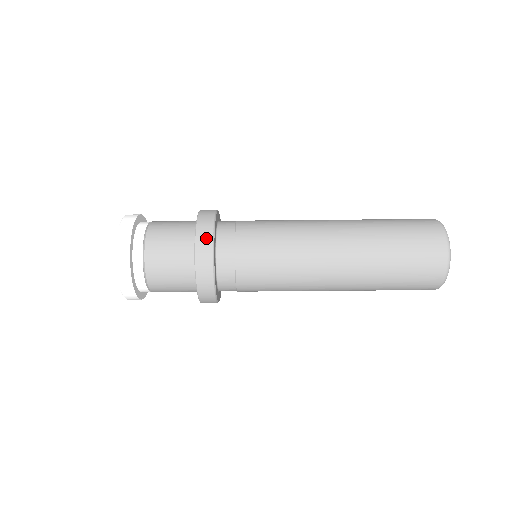
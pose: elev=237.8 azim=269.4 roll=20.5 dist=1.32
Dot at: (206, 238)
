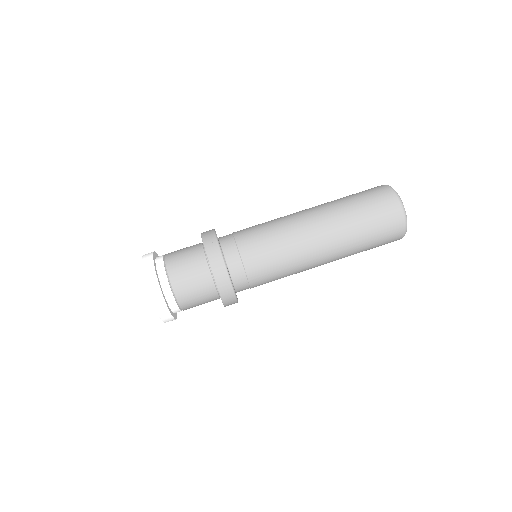
Dot at: (209, 231)
